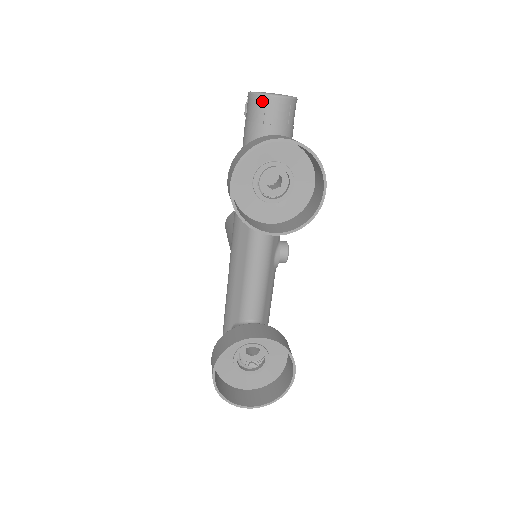
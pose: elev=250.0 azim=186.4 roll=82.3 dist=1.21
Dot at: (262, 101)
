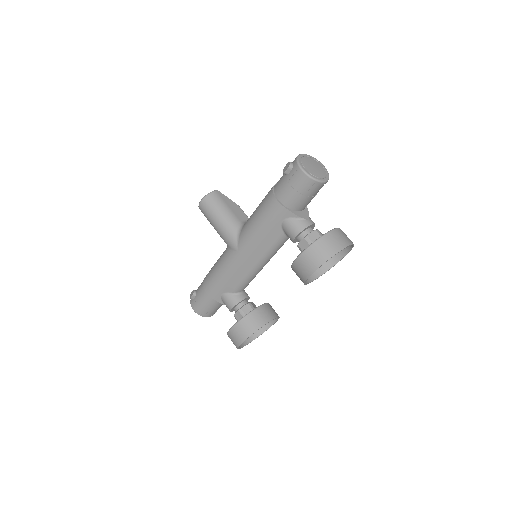
Dot at: (315, 185)
